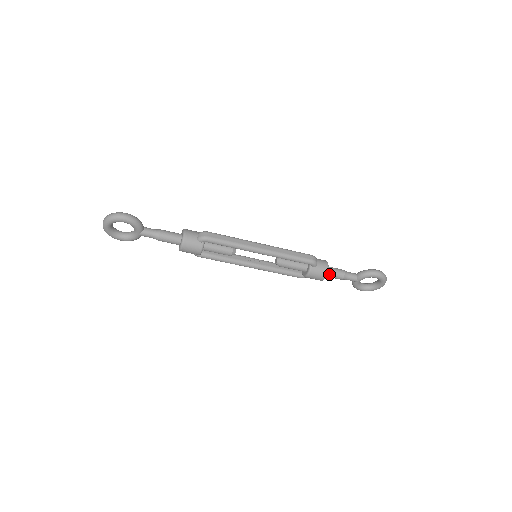
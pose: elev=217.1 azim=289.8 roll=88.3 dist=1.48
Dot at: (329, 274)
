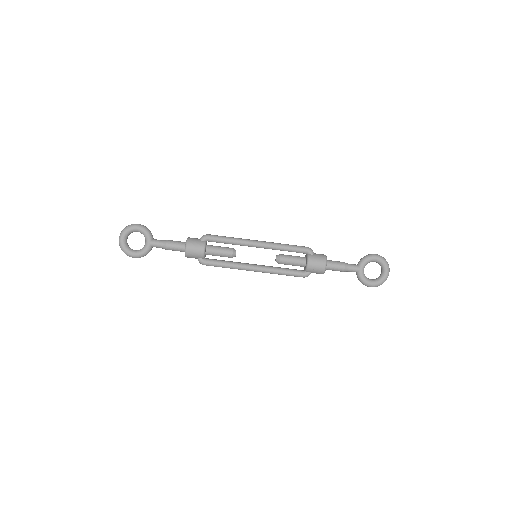
Dot at: (329, 263)
